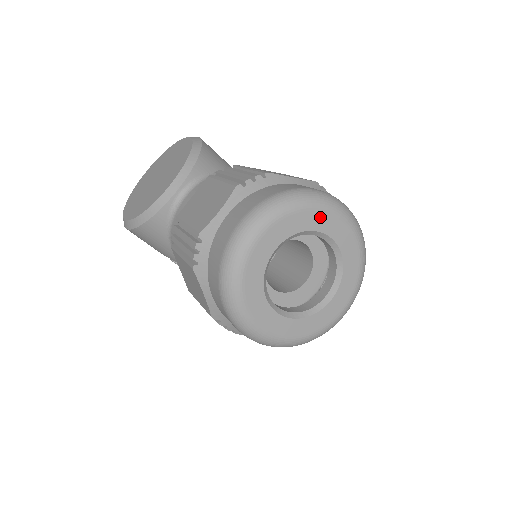
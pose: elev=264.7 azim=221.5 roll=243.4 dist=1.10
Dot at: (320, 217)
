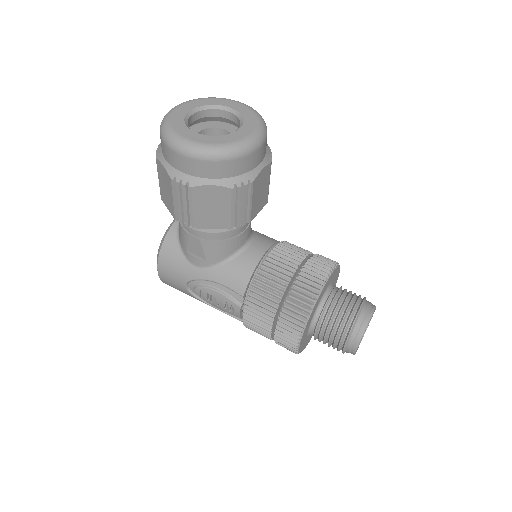
Dot at: (217, 101)
